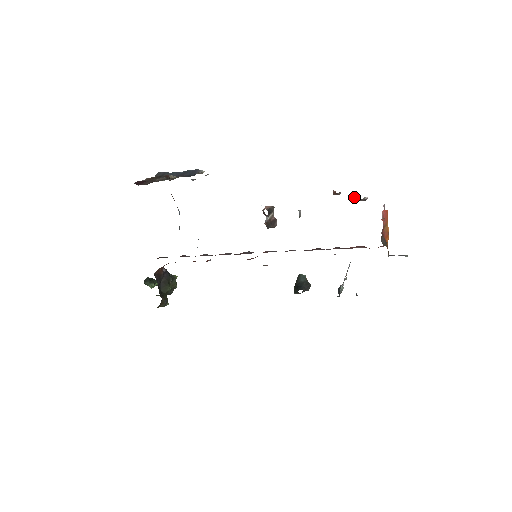
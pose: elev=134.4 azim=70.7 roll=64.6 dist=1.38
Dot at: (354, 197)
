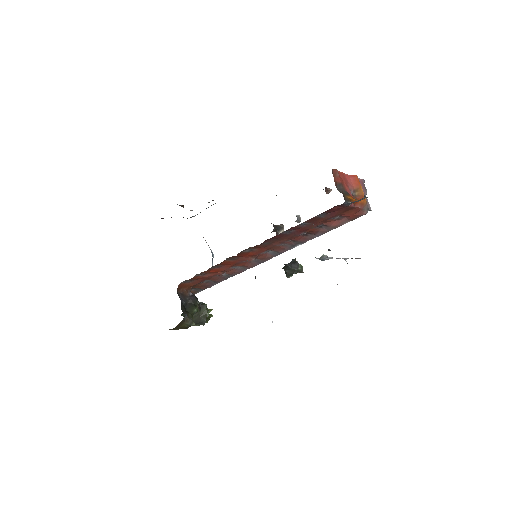
Dot at: occluded
